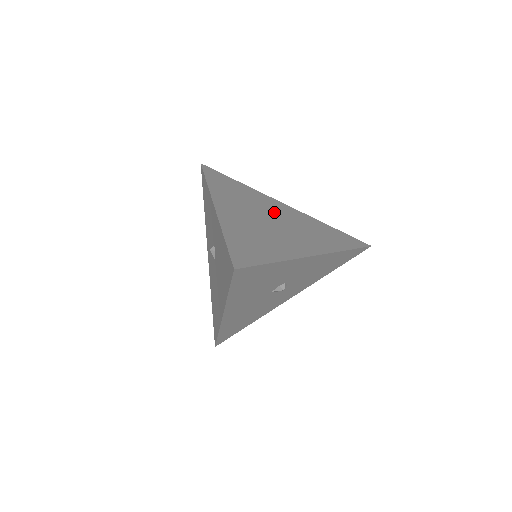
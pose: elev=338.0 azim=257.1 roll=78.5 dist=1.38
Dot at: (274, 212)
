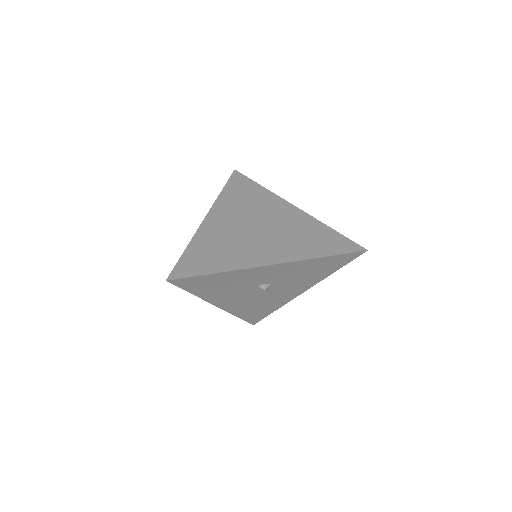
Dot at: (269, 217)
